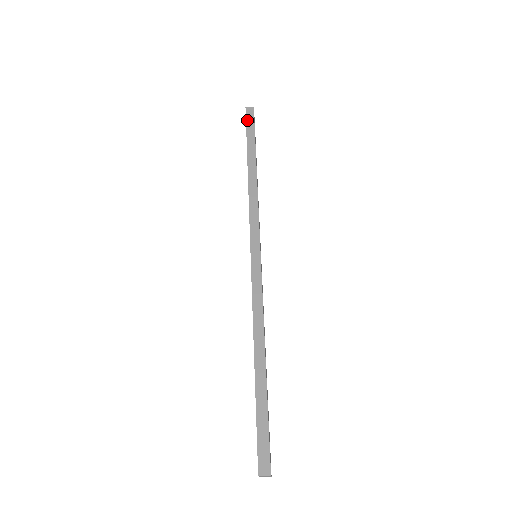
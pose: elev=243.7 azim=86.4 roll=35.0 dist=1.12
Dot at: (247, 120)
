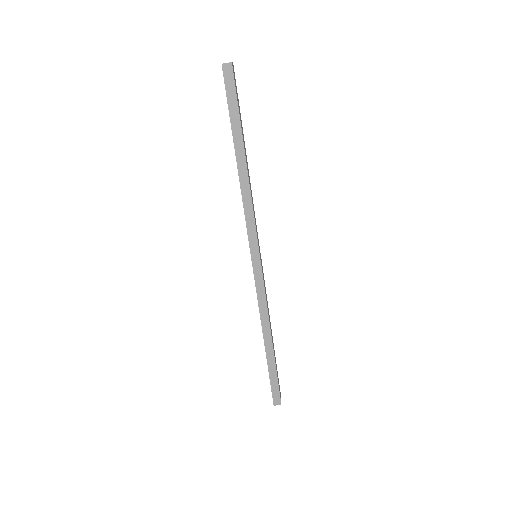
Dot at: (226, 88)
